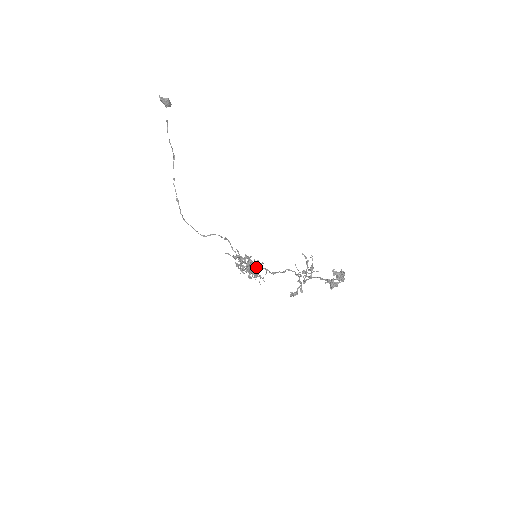
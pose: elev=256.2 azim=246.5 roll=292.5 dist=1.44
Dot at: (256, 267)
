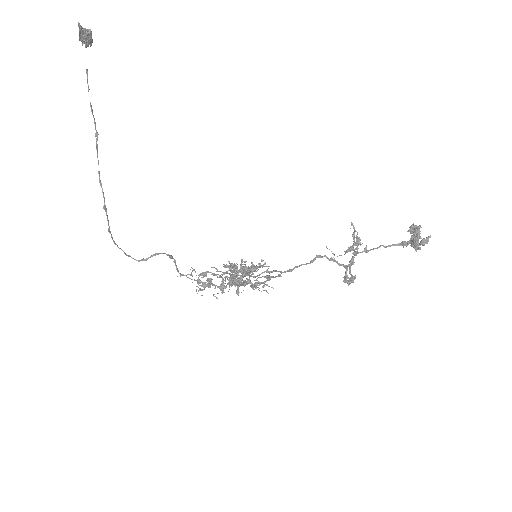
Dot at: (250, 275)
